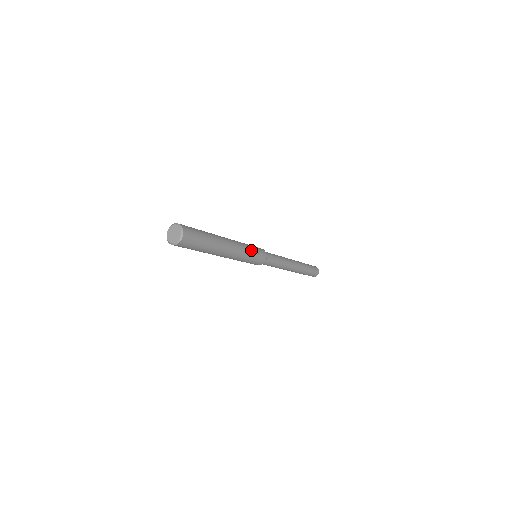
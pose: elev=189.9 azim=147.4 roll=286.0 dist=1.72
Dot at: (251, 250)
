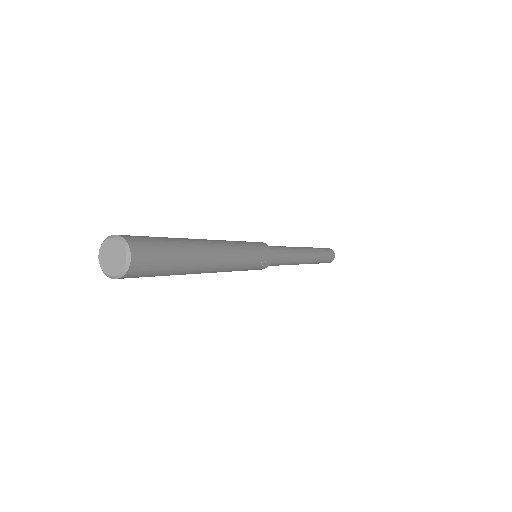
Dot at: (251, 255)
